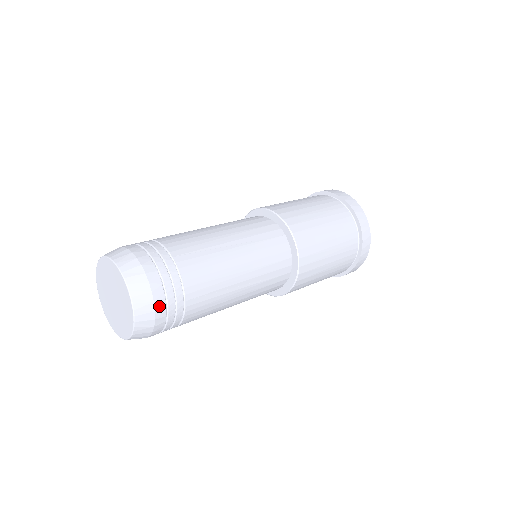
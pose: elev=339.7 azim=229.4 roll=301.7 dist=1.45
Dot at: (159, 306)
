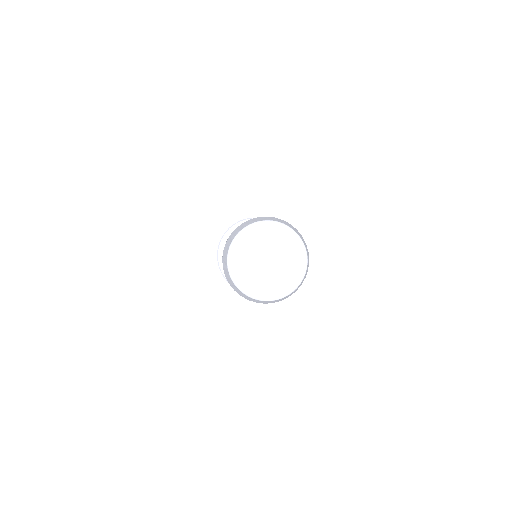
Dot at: occluded
